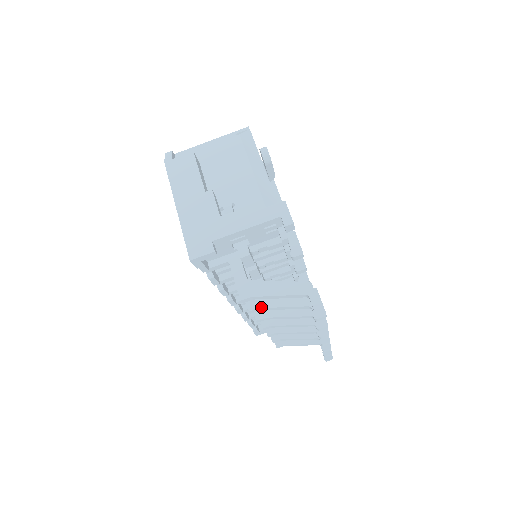
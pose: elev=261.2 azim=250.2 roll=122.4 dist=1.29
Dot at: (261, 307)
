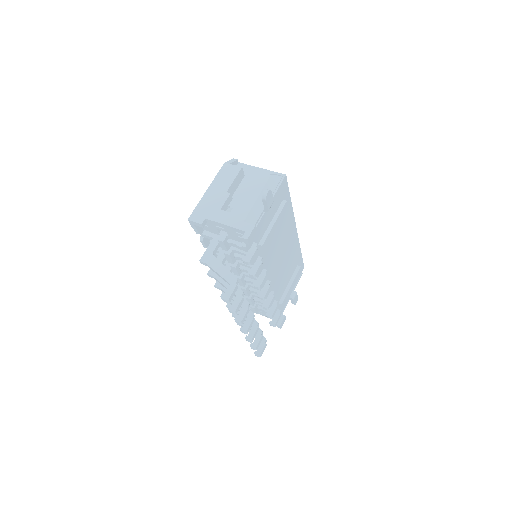
Dot at: (214, 276)
